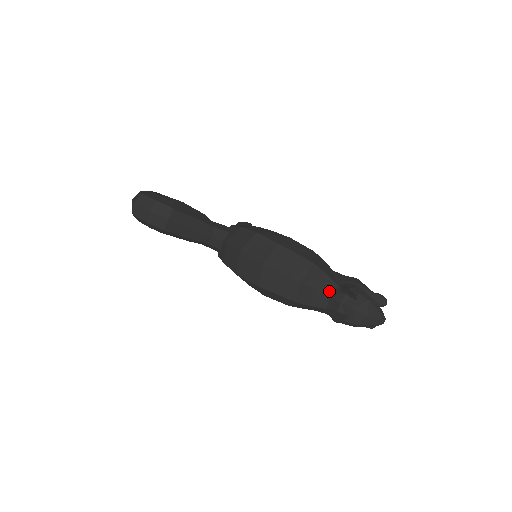
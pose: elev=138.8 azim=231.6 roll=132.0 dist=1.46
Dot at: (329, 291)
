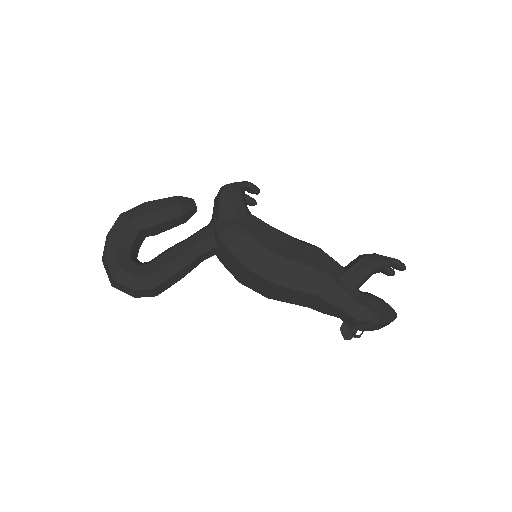
Dot at: (338, 315)
